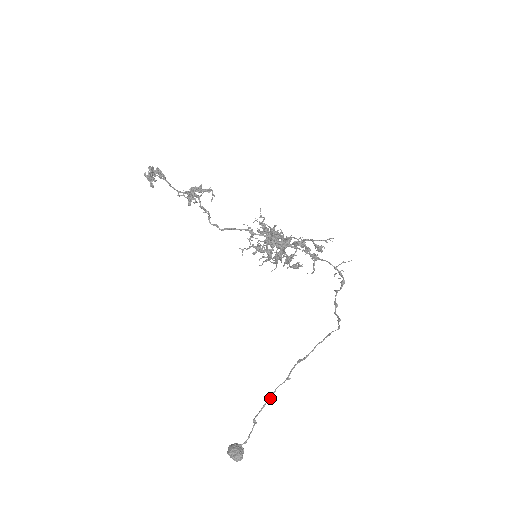
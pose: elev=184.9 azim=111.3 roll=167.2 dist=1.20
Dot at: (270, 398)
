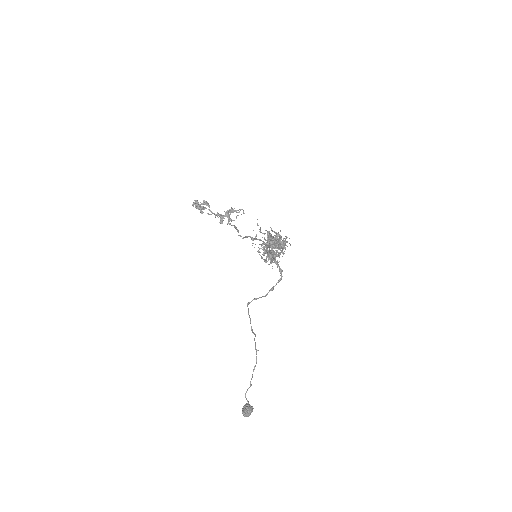
Dot at: (254, 367)
